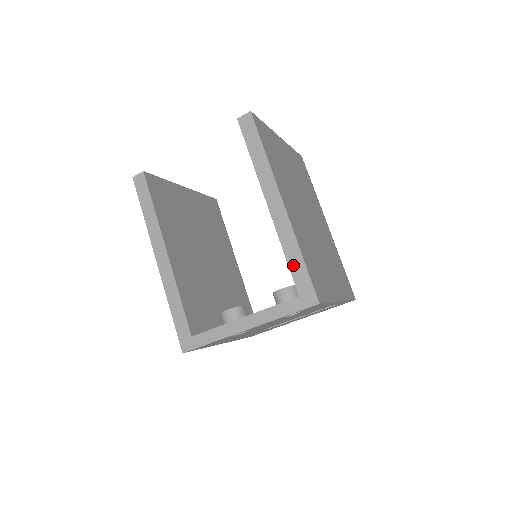
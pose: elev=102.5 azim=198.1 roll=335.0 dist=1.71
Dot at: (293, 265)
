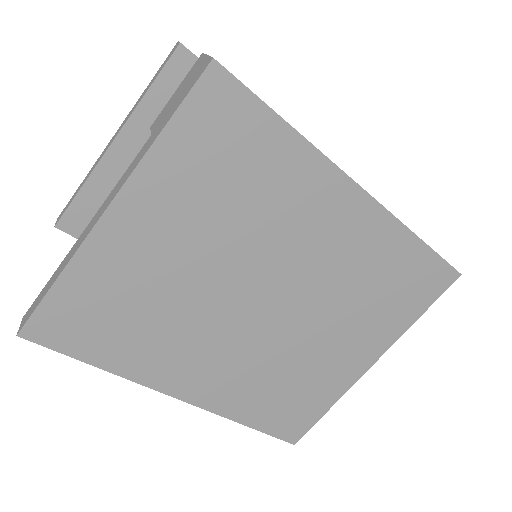
Dot at: occluded
